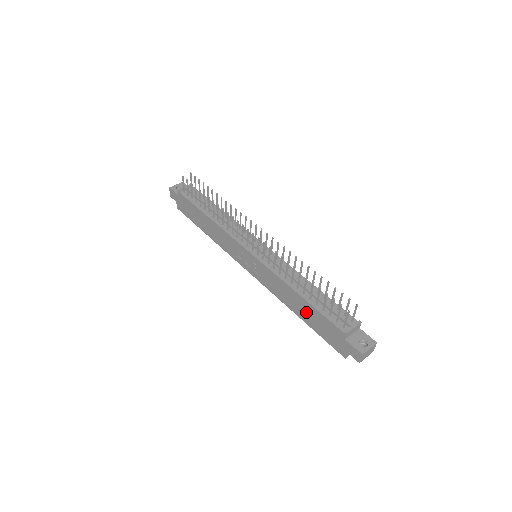
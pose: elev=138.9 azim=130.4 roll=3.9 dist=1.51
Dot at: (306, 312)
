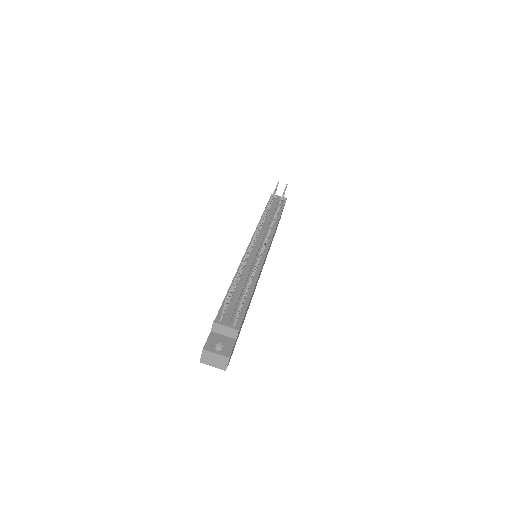
Dot at: occluded
